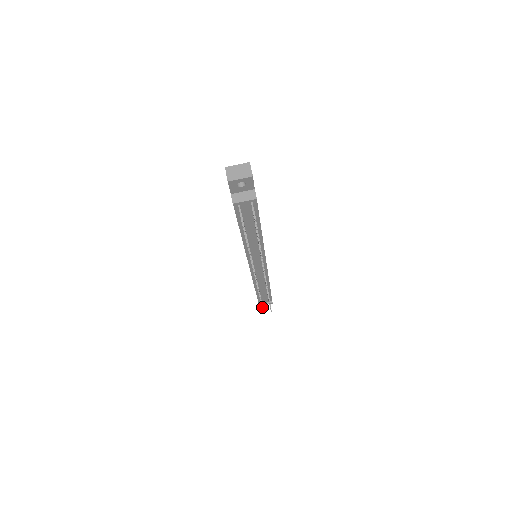
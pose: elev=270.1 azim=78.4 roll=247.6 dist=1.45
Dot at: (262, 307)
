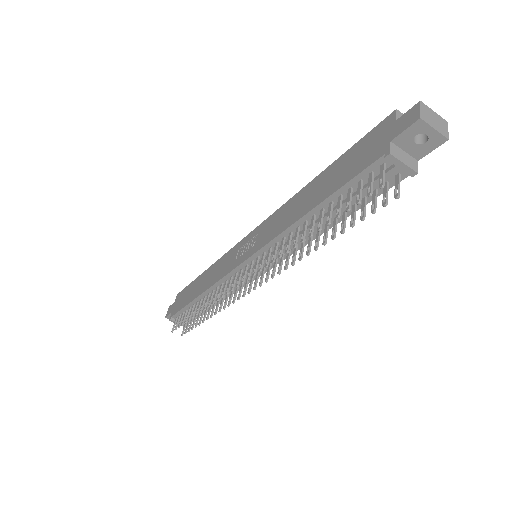
Dot at: (183, 323)
